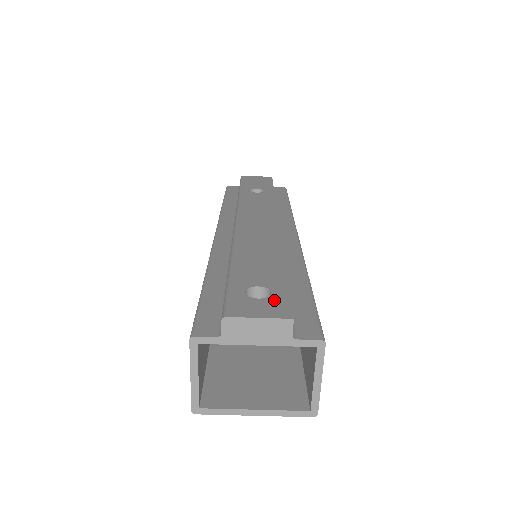
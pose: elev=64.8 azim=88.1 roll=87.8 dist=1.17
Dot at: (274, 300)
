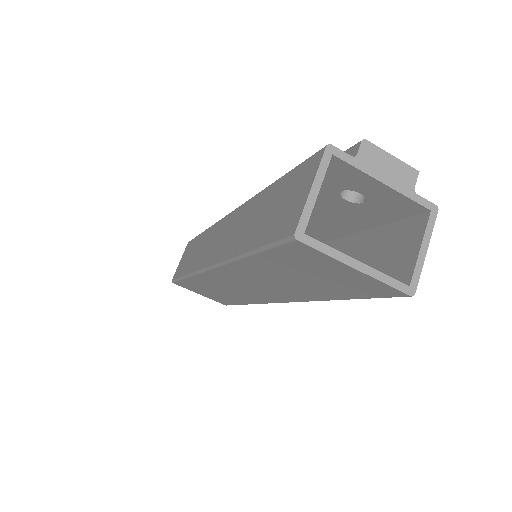
Dot at: occluded
